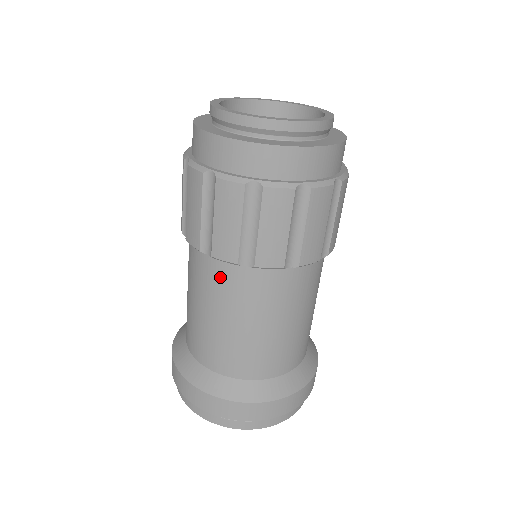
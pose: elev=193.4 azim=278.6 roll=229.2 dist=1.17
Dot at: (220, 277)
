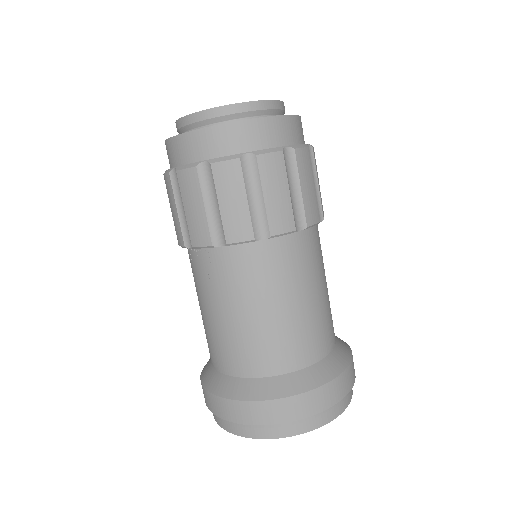
Dot at: (278, 258)
